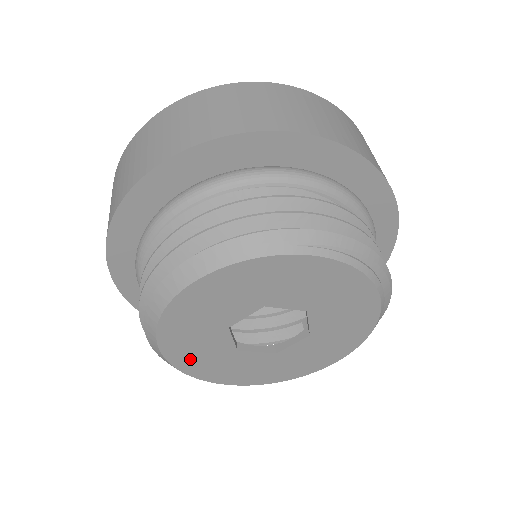
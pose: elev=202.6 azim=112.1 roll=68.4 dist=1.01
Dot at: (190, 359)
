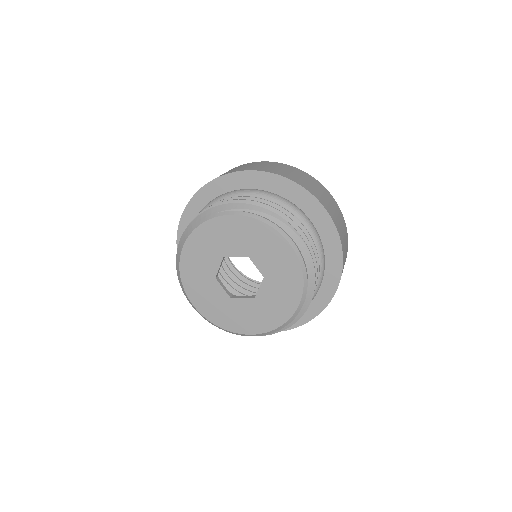
Dot at: (210, 309)
